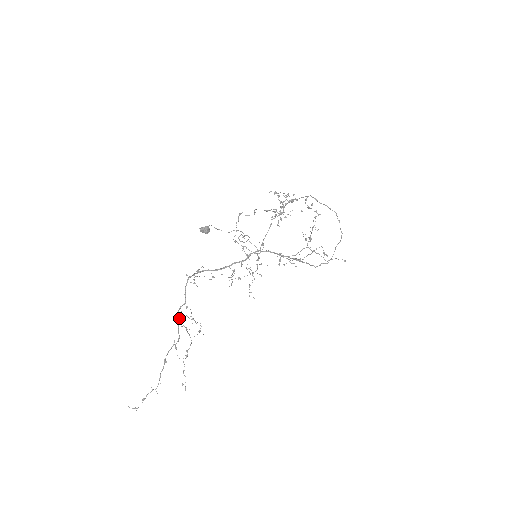
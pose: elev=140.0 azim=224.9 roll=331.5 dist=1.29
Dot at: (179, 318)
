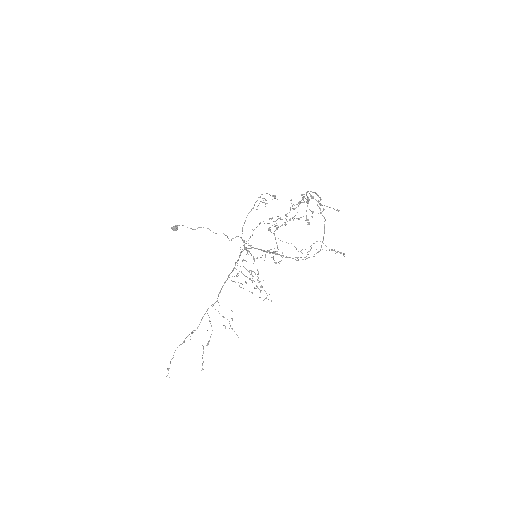
Dot at: occluded
